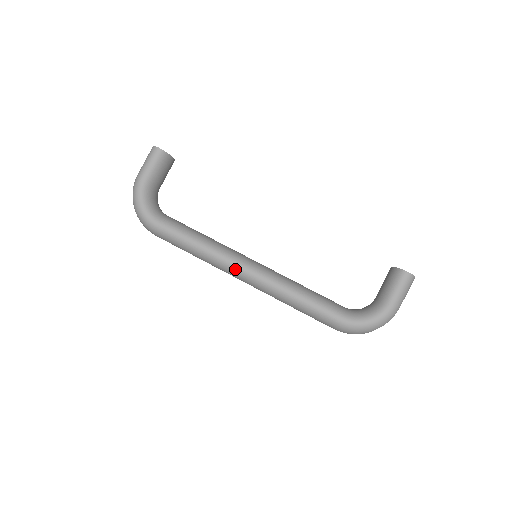
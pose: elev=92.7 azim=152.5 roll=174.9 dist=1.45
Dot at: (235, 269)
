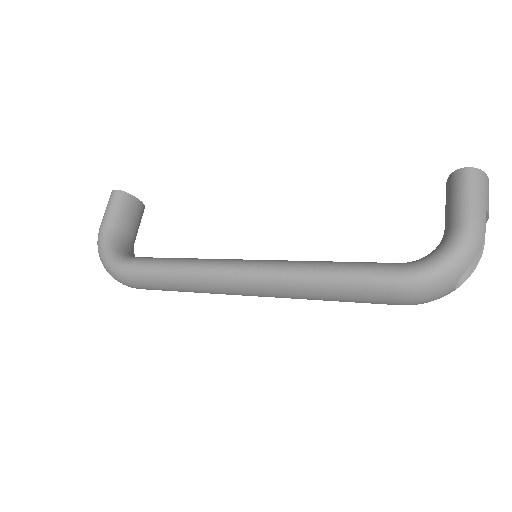
Dot at: (227, 275)
